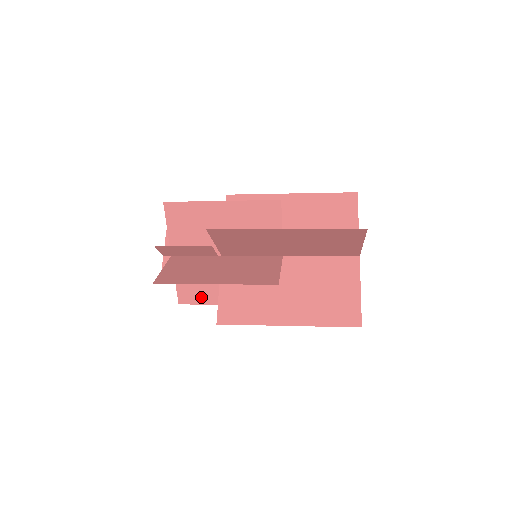
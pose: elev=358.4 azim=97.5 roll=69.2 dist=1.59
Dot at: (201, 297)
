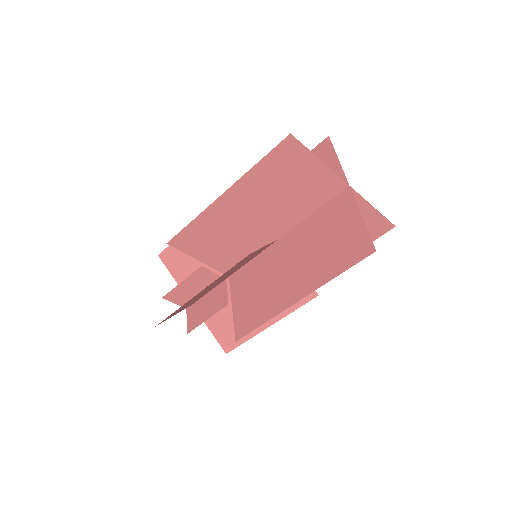
Dot at: occluded
